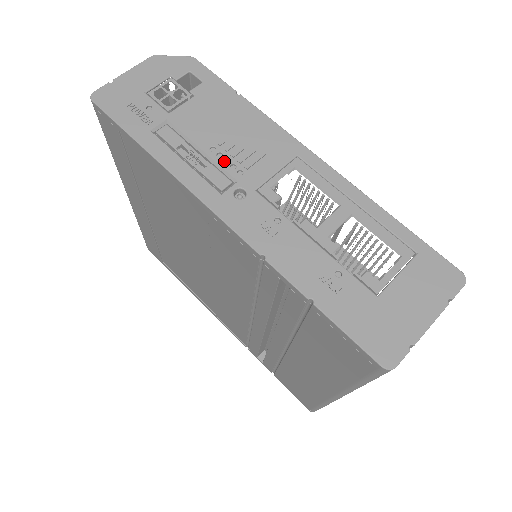
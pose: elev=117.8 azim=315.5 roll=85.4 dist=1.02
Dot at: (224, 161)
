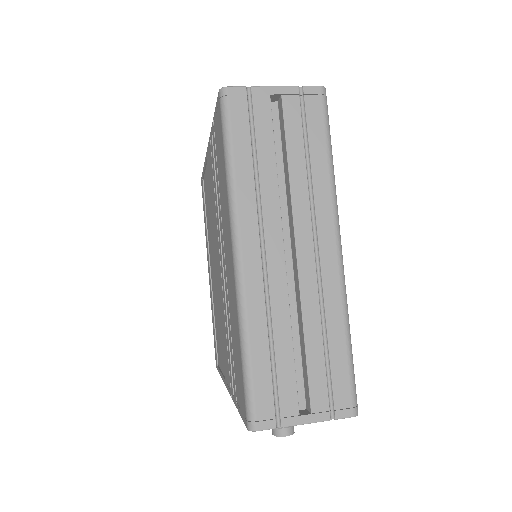
Dot at: occluded
